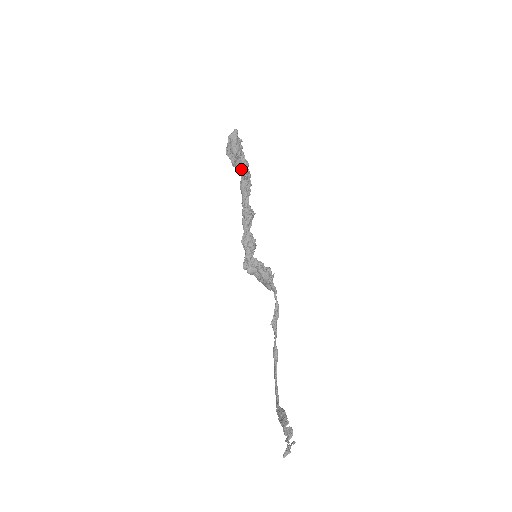
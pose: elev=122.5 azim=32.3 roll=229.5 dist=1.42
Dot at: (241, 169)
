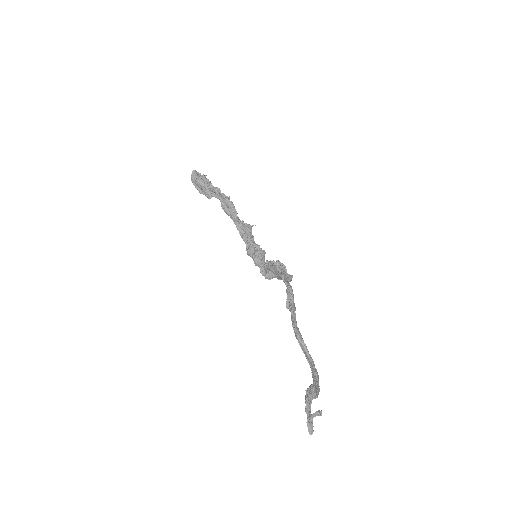
Dot at: (216, 197)
